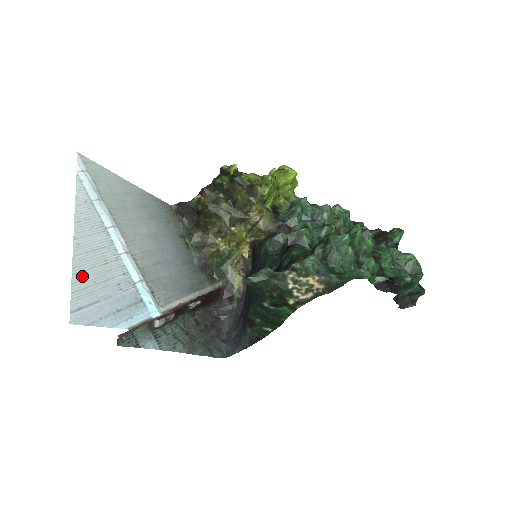
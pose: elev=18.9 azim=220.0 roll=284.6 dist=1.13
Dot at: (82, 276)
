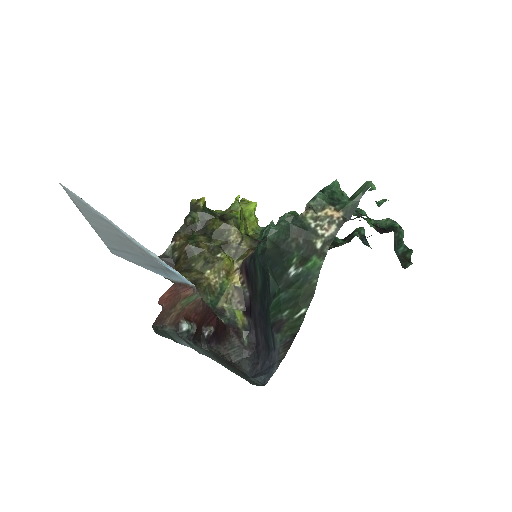
Dot at: (104, 234)
